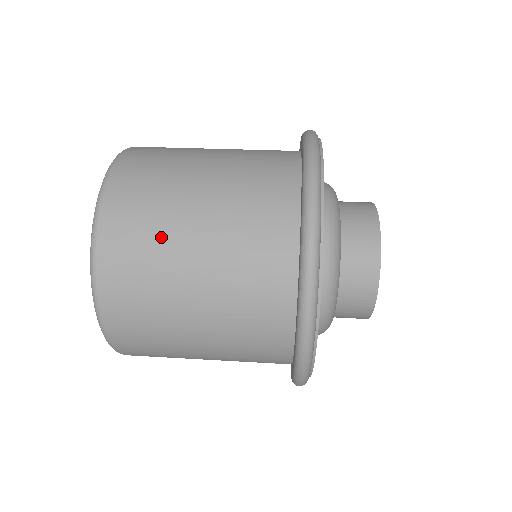
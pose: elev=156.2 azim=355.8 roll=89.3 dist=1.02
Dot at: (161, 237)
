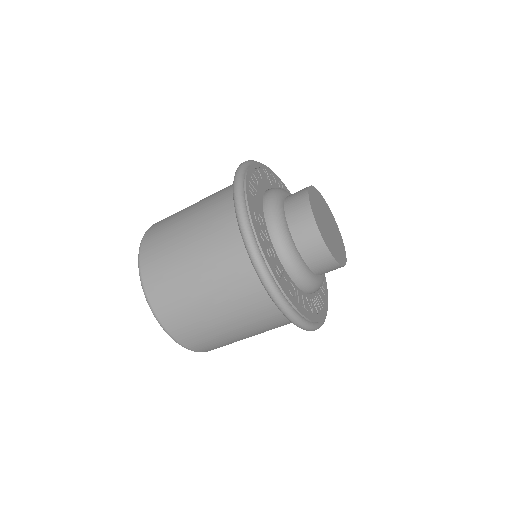
Dot at: (200, 321)
